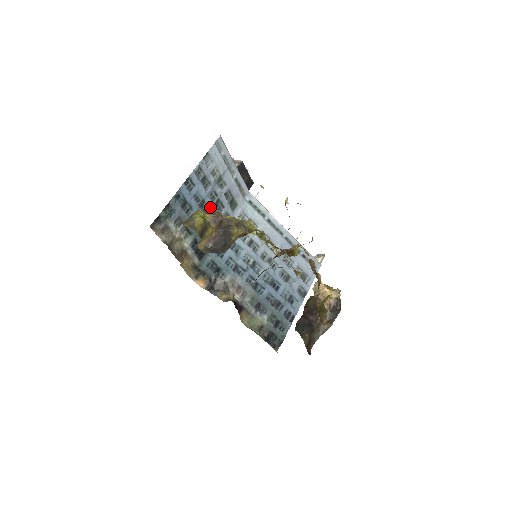
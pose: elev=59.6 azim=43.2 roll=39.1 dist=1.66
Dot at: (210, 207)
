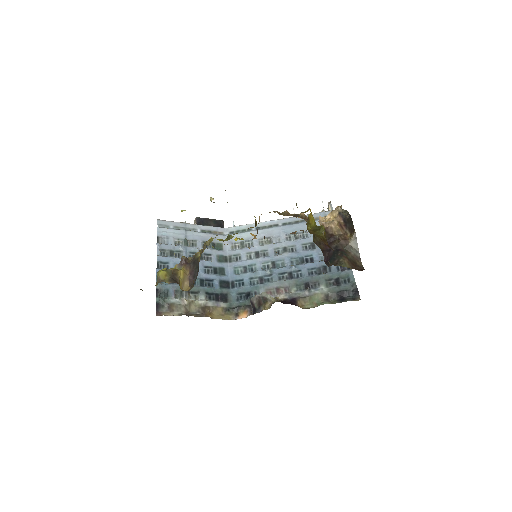
Dot at: occluded
